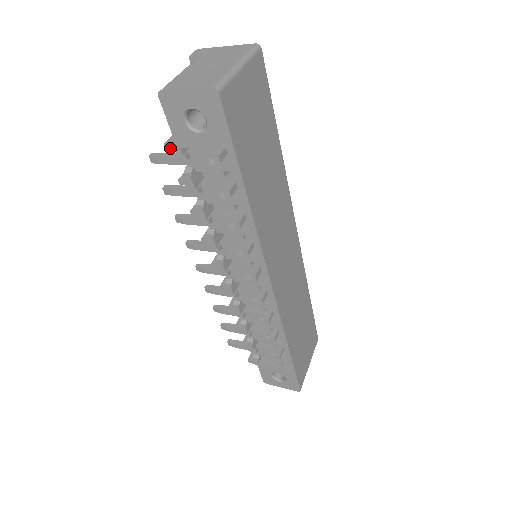
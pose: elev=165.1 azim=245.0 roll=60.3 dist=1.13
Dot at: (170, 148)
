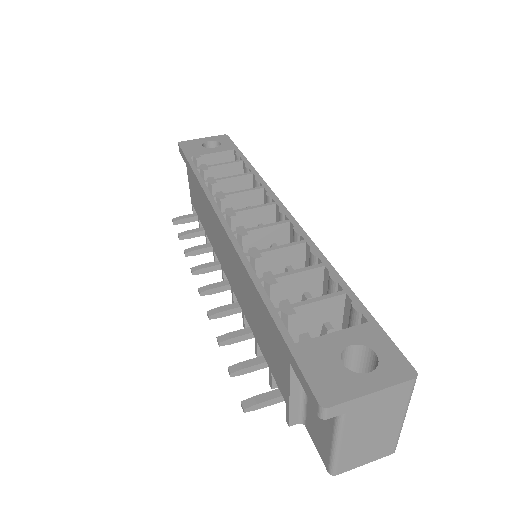
Dot at: (293, 421)
